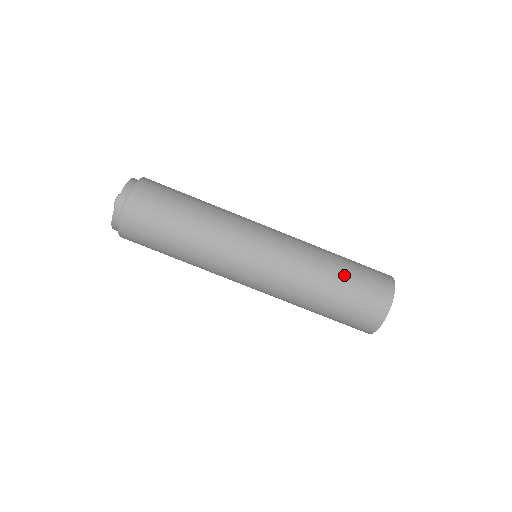
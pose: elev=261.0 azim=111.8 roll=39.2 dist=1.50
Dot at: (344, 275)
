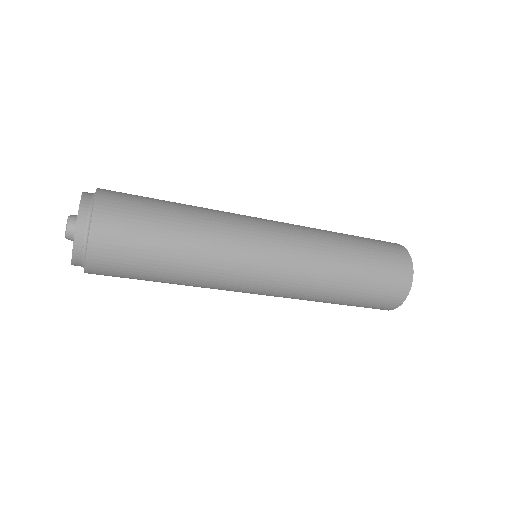
Dot at: (348, 301)
